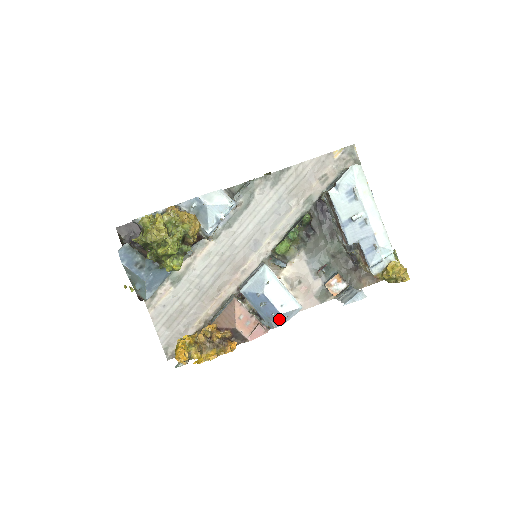
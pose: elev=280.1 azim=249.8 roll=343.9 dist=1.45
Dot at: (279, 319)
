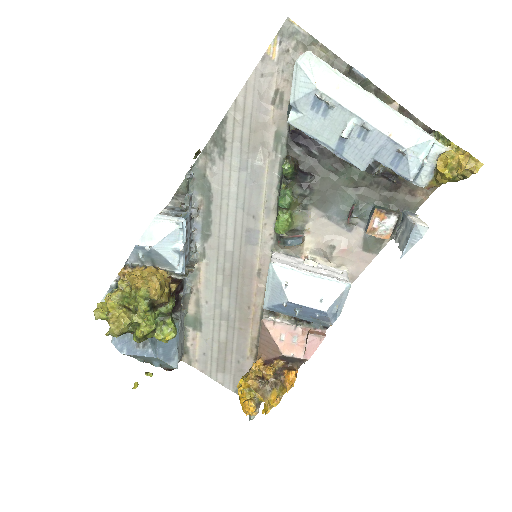
Dot at: (328, 316)
